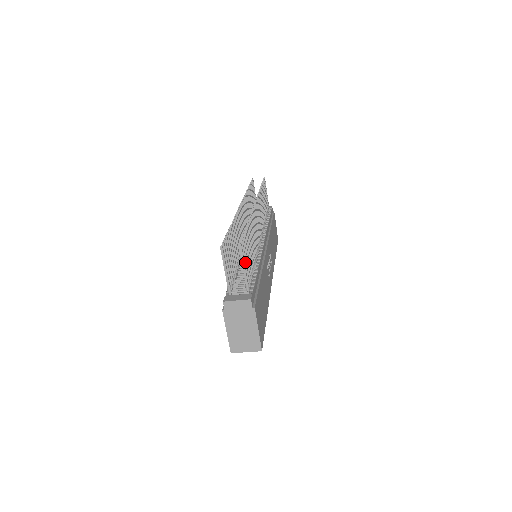
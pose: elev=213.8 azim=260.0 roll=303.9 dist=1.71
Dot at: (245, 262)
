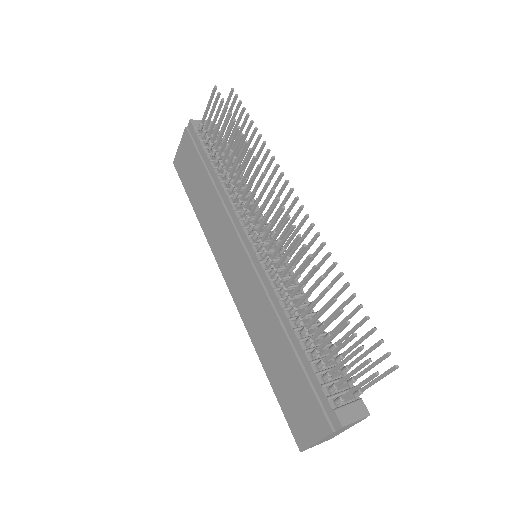
Dot at: occluded
